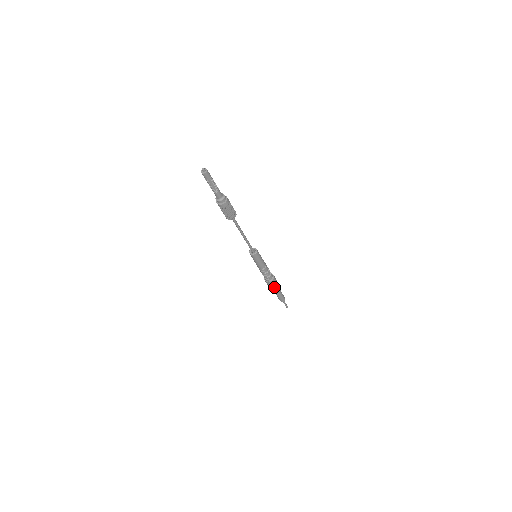
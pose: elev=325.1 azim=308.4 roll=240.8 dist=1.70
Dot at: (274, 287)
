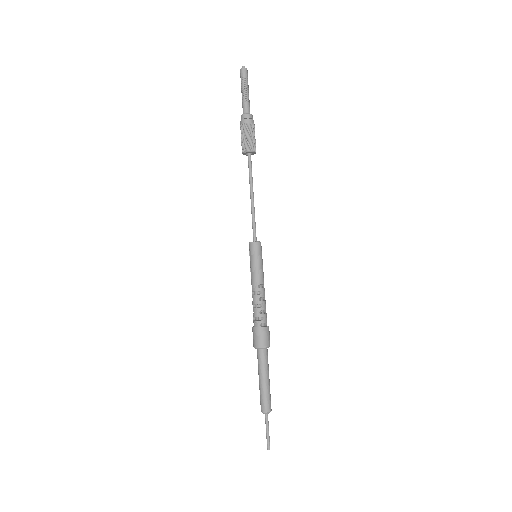
Dot at: (263, 353)
